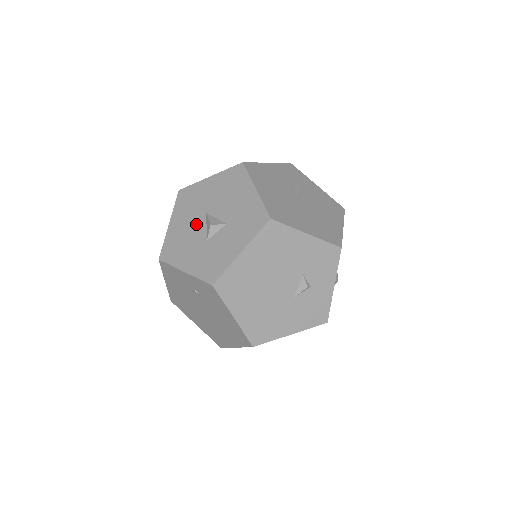
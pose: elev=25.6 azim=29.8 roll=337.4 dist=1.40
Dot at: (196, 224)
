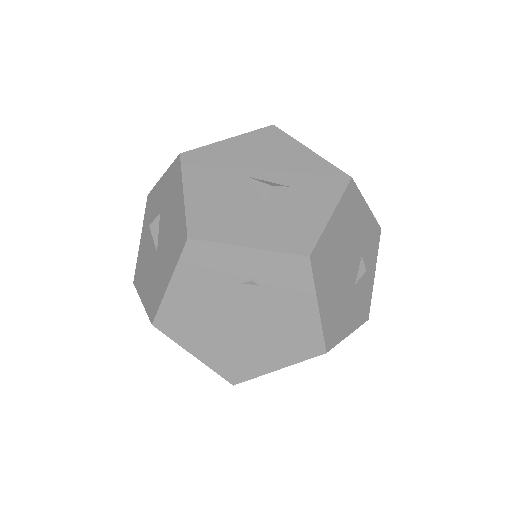
Dot at: (237, 190)
